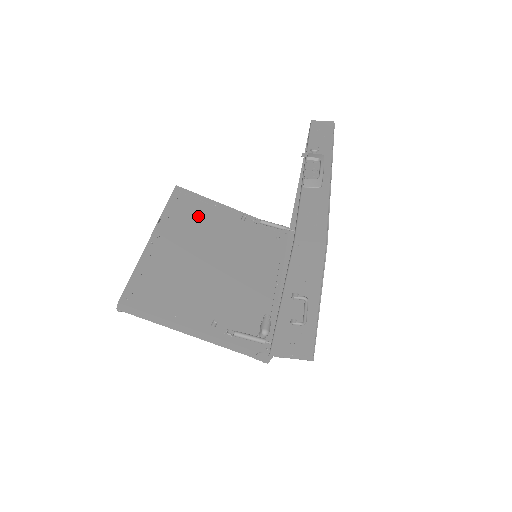
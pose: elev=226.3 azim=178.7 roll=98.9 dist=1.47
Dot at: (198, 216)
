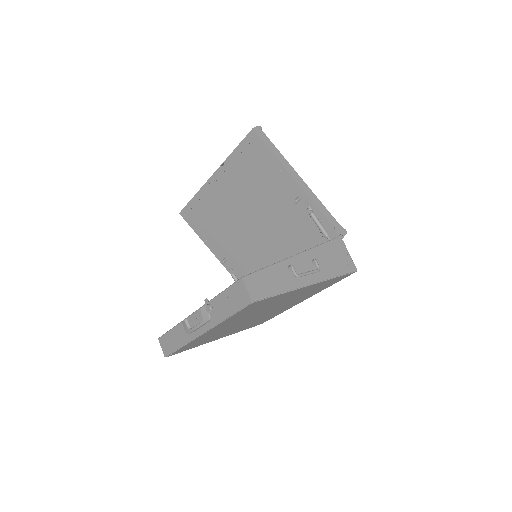
Dot at: (257, 175)
